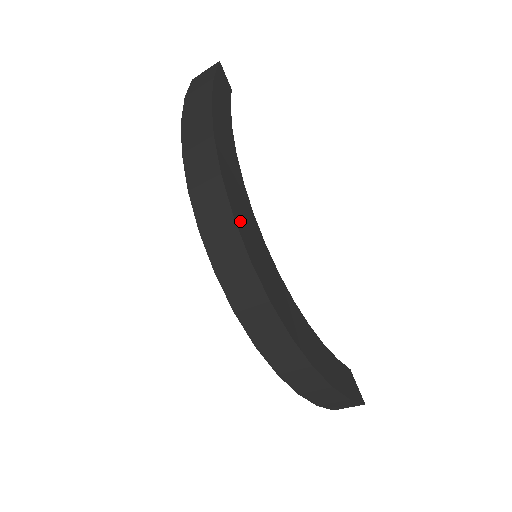
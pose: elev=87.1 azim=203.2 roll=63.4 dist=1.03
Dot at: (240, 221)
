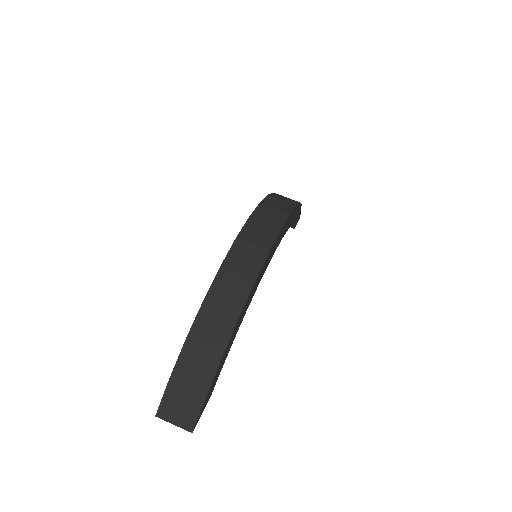
Dot at: (287, 221)
